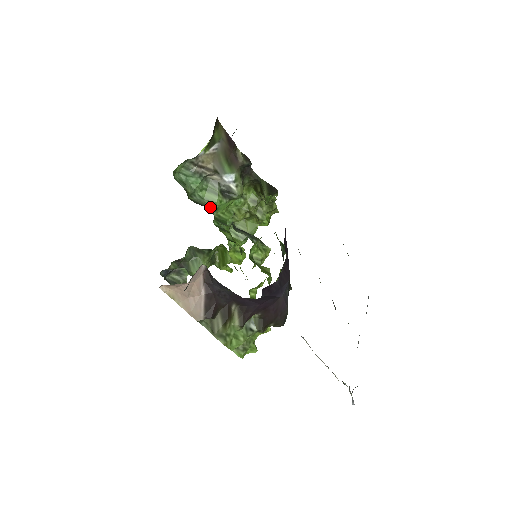
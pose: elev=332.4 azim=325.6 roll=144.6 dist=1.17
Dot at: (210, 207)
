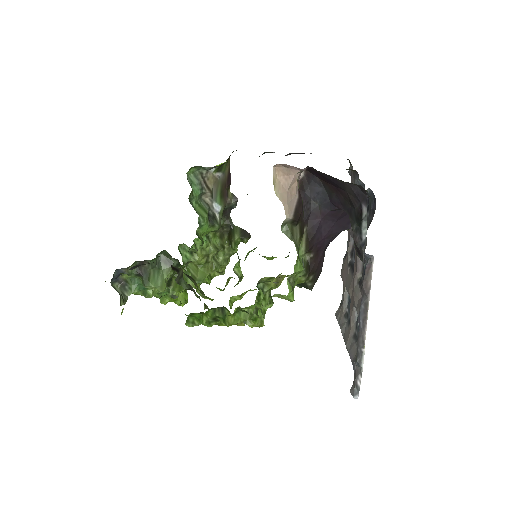
Dot at: (199, 219)
